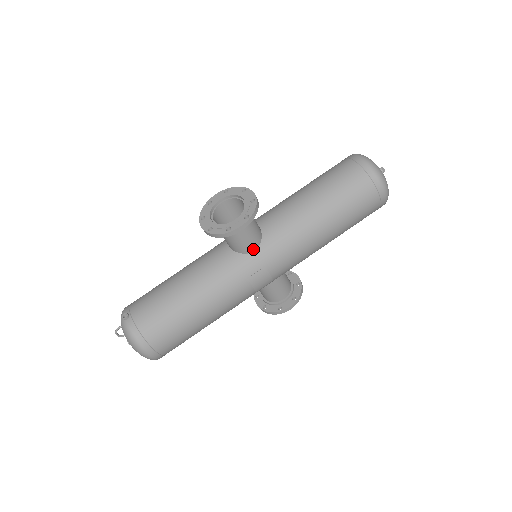
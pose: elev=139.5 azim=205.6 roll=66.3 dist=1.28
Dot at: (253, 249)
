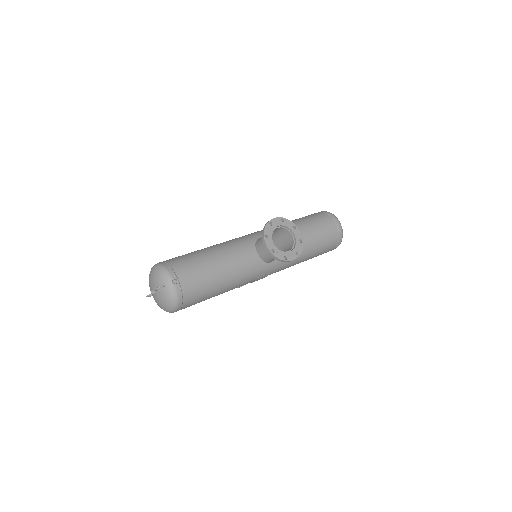
Dot at: (271, 261)
